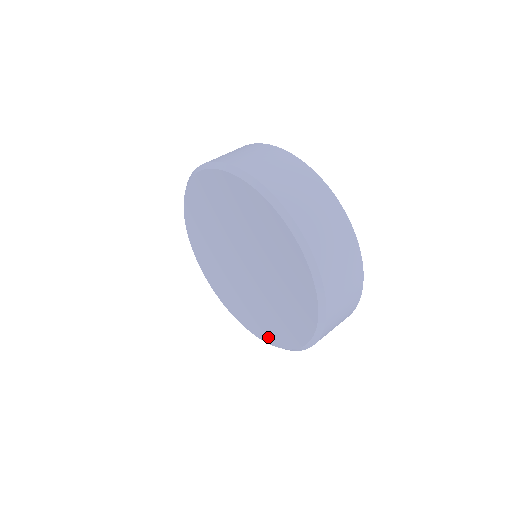
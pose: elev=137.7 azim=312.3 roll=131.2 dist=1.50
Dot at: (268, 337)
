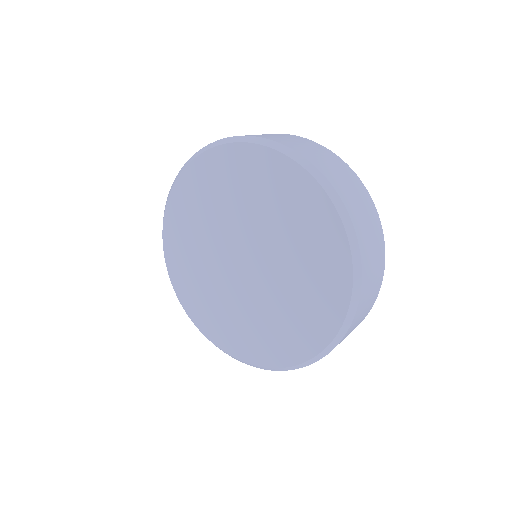
Dot at: (252, 355)
